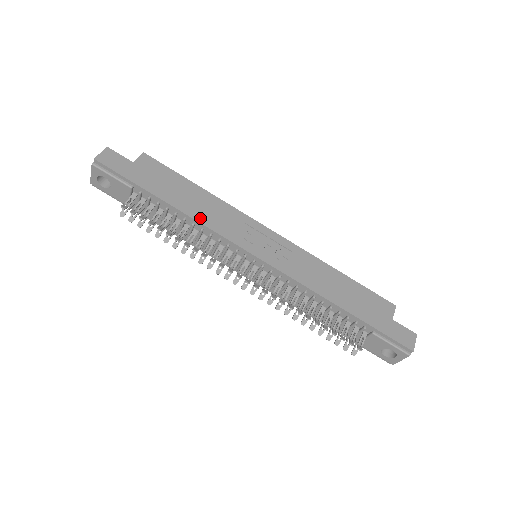
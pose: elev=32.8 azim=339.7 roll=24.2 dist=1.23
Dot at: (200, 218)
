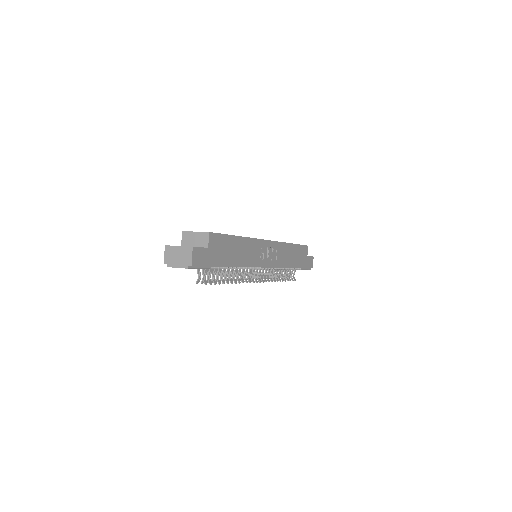
Dot at: (244, 263)
